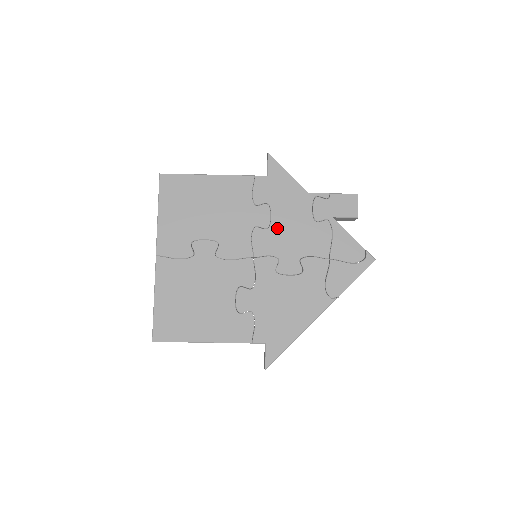
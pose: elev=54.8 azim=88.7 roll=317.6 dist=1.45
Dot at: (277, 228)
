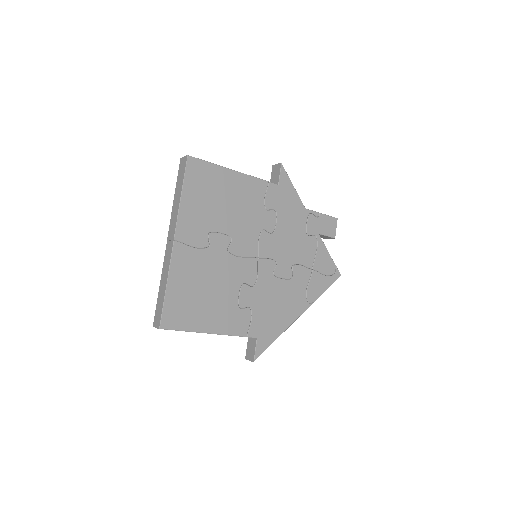
Dot at: (279, 234)
